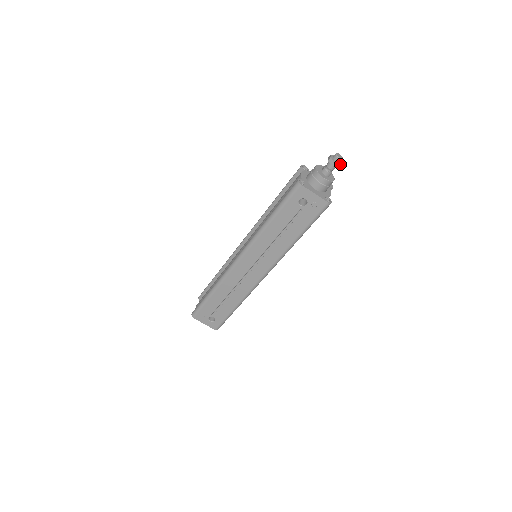
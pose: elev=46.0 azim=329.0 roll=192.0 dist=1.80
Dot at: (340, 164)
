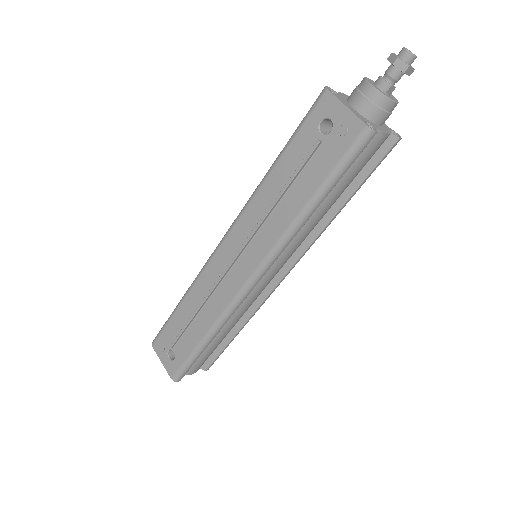
Dot at: (408, 64)
